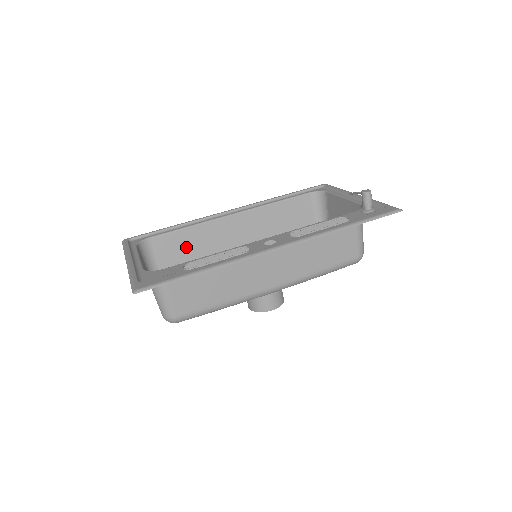
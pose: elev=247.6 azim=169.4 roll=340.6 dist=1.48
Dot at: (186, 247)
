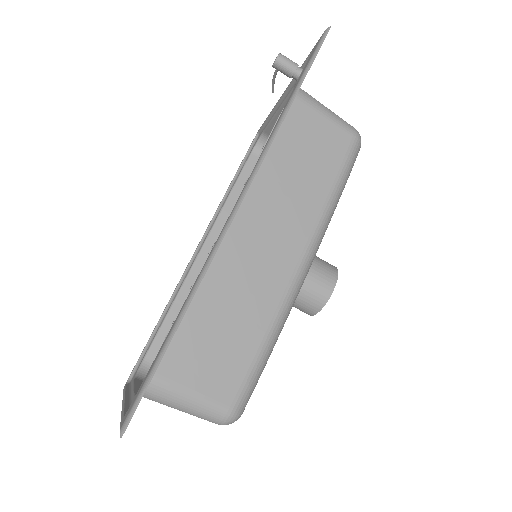
Dot at: occluded
